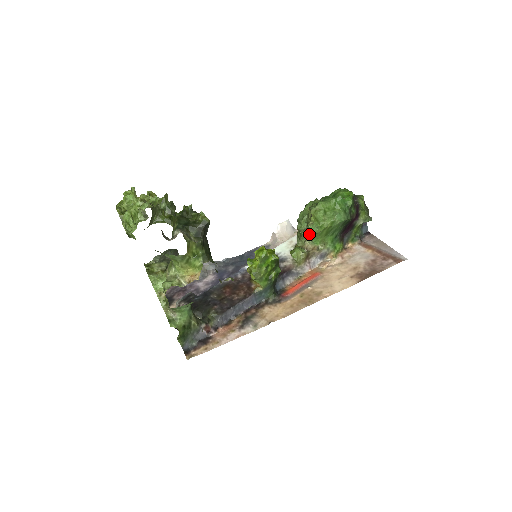
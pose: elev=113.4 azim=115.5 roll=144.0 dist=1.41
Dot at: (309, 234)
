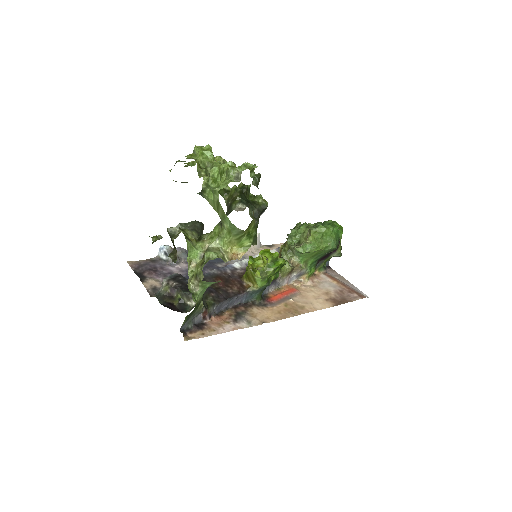
Dot at: (304, 251)
